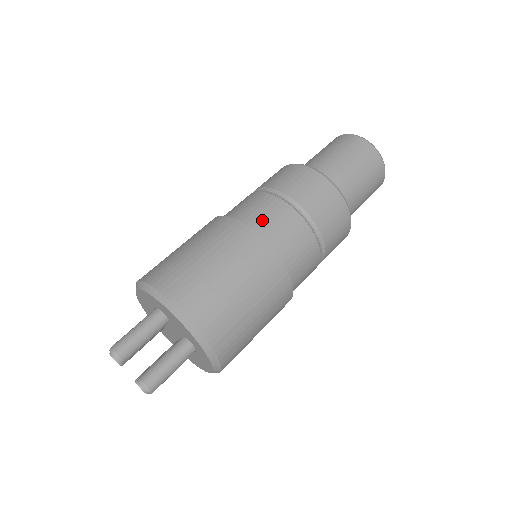
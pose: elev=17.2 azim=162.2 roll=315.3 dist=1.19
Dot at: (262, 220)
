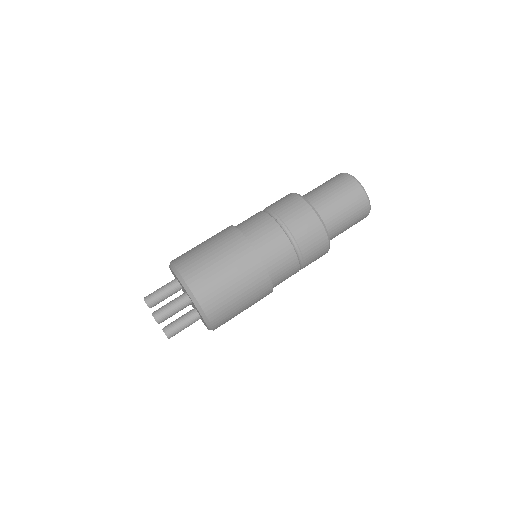
Dot at: (274, 261)
